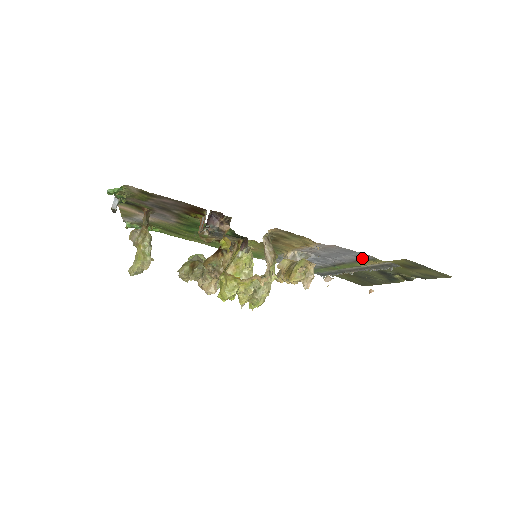
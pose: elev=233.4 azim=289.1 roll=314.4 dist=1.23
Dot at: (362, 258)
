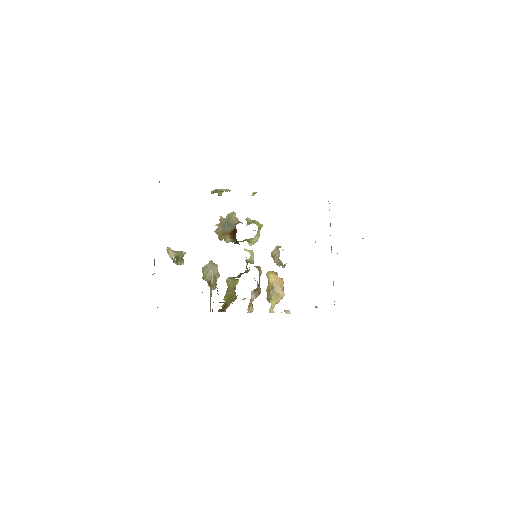
Dot at: occluded
